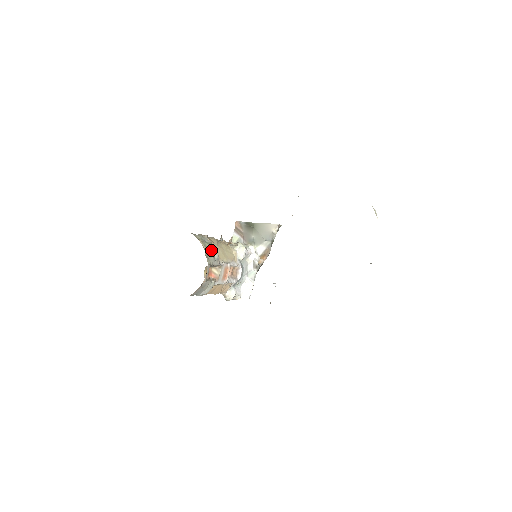
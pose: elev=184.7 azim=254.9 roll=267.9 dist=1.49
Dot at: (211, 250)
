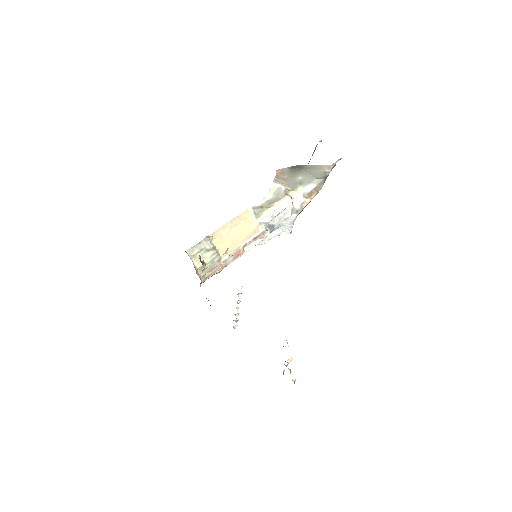
Dot at: (209, 258)
